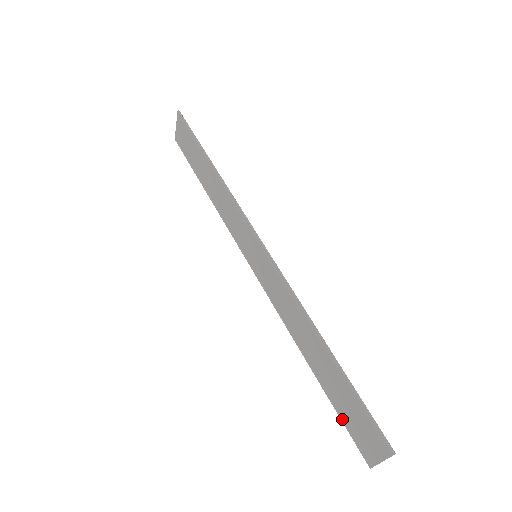
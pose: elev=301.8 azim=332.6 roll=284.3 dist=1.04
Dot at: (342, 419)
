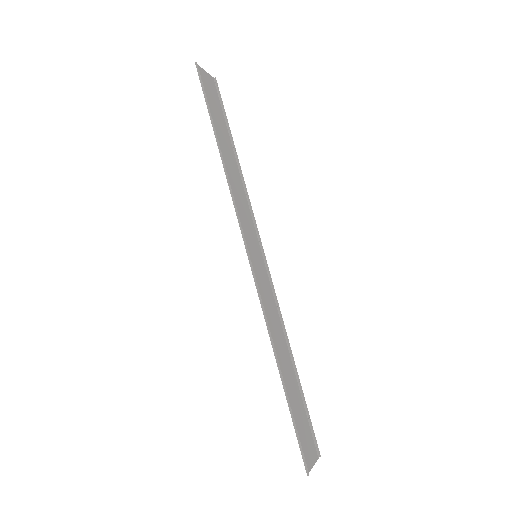
Dot at: (307, 415)
